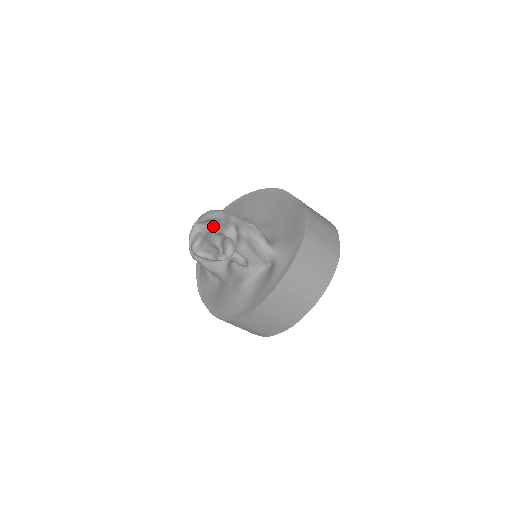
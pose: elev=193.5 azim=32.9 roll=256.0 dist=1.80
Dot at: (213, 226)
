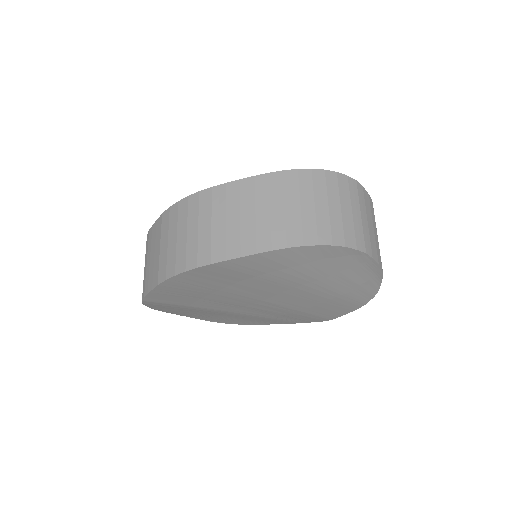
Dot at: occluded
